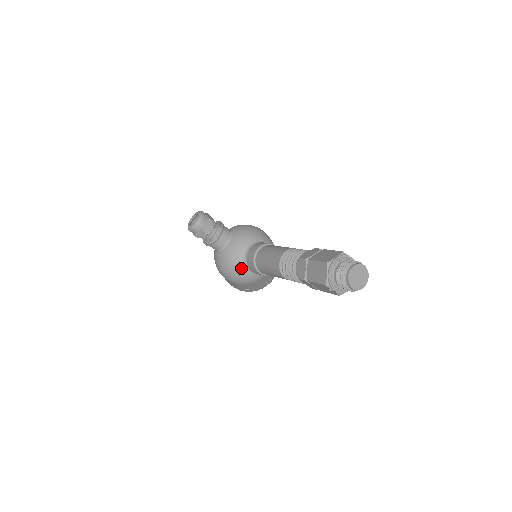
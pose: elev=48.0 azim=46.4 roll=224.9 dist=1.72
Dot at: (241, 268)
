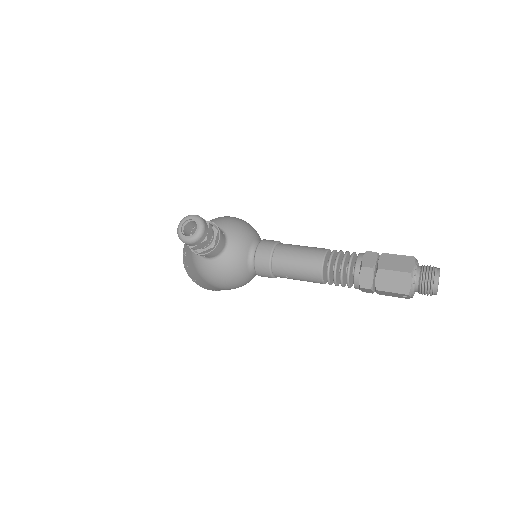
Dot at: (244, 274)
